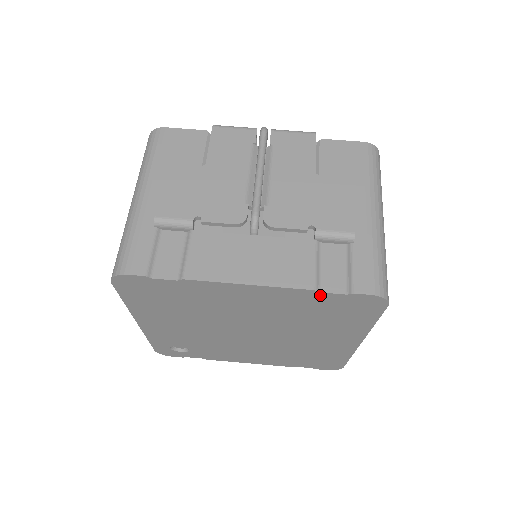
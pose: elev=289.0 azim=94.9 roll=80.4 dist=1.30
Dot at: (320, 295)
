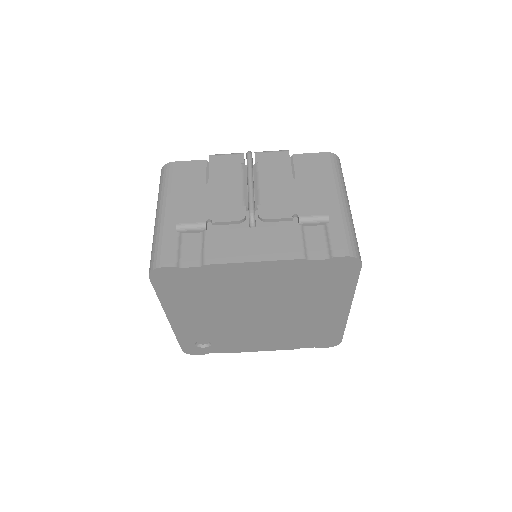
Dot at: (309, 263)
